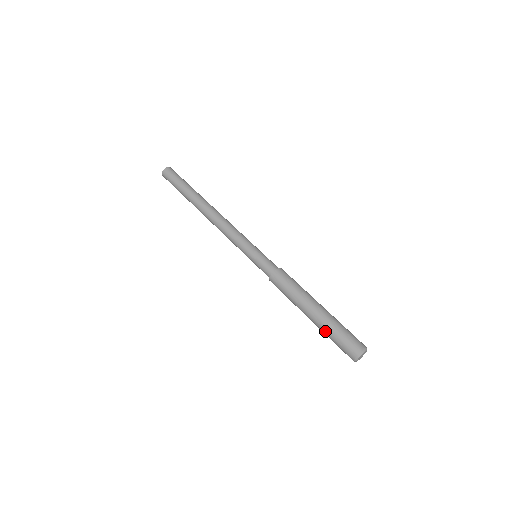
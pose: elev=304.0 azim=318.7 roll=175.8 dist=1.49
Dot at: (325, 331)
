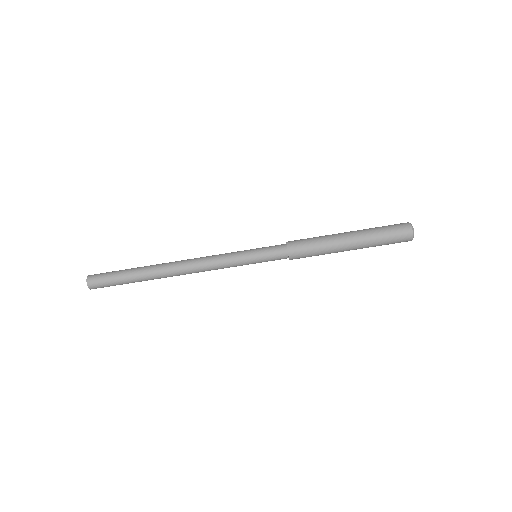
Dot at: occluded
